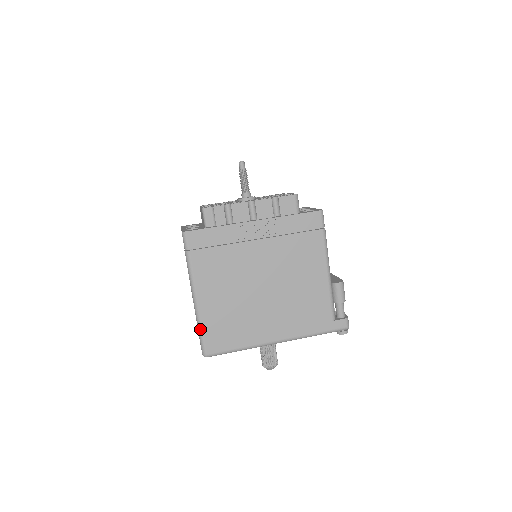
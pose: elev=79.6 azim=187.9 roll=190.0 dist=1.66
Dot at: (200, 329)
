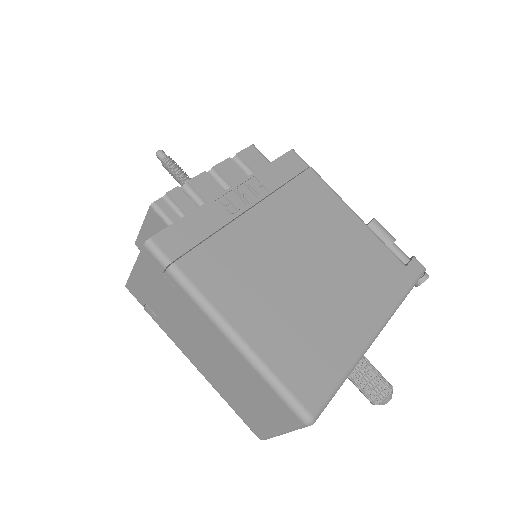
Dot at: (272, 378)
